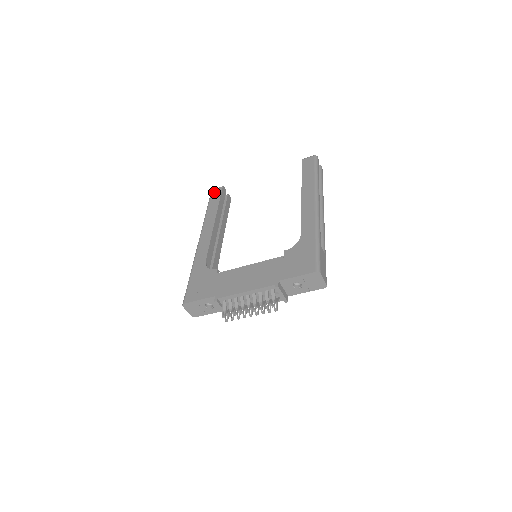
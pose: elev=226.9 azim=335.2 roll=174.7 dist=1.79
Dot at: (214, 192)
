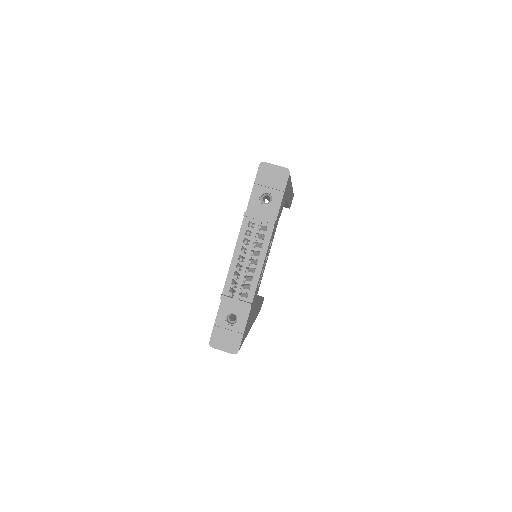
Dot at: occluded
